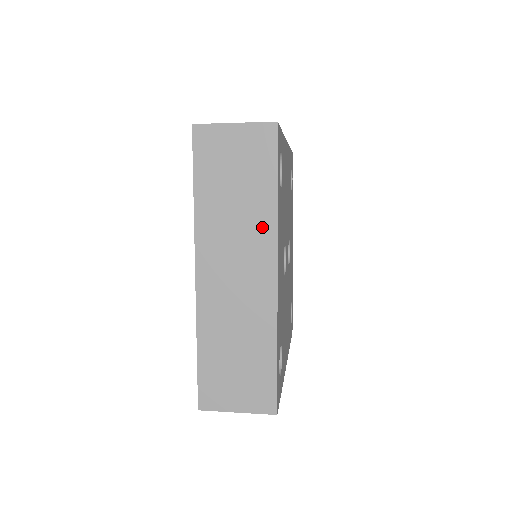
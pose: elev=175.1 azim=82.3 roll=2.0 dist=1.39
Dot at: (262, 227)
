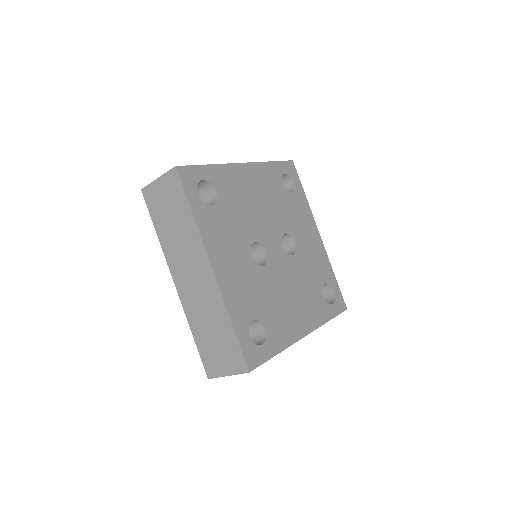
Dot at: (193, 239)
